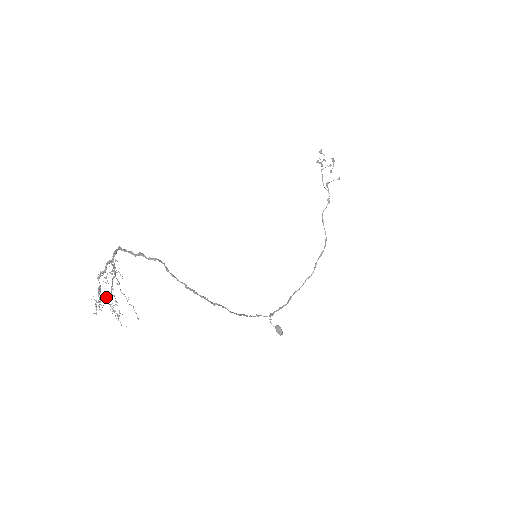
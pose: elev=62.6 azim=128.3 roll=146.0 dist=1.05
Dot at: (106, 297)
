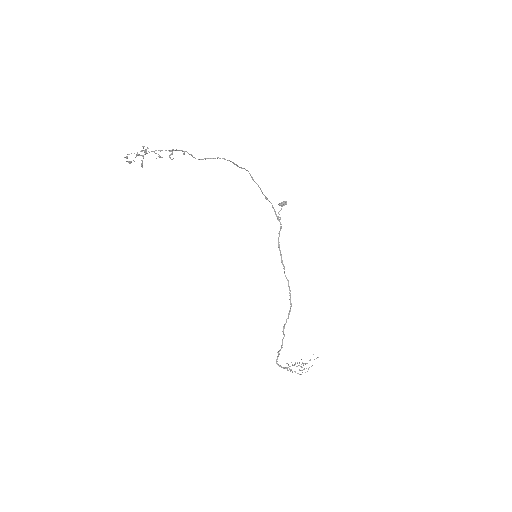
Dot at: occluded
